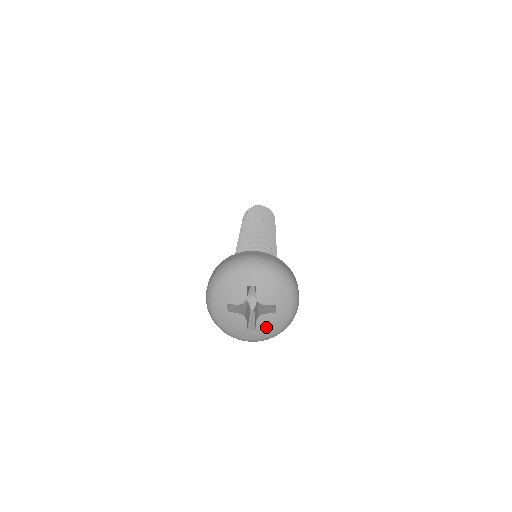
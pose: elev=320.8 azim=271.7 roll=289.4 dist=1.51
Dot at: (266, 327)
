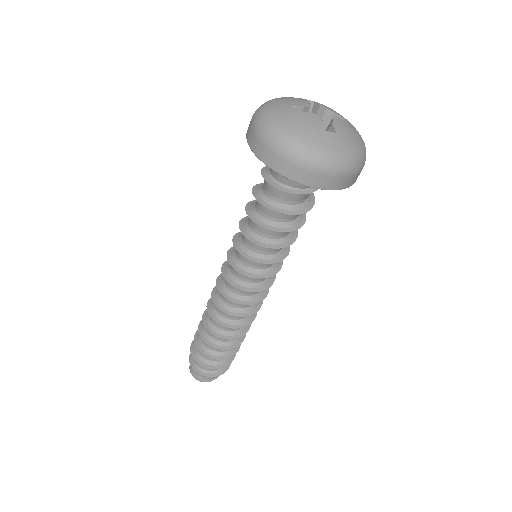
Dot at: (346, 134)
